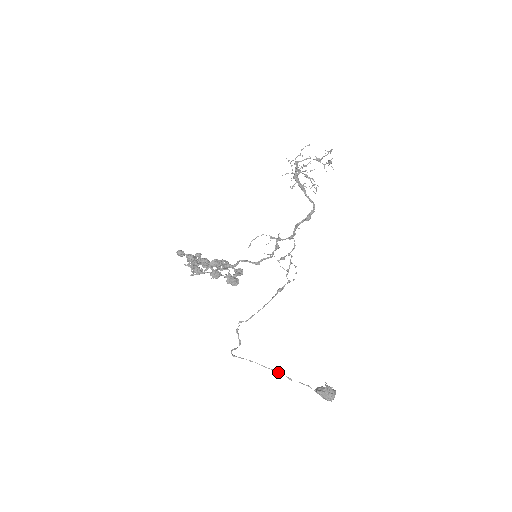
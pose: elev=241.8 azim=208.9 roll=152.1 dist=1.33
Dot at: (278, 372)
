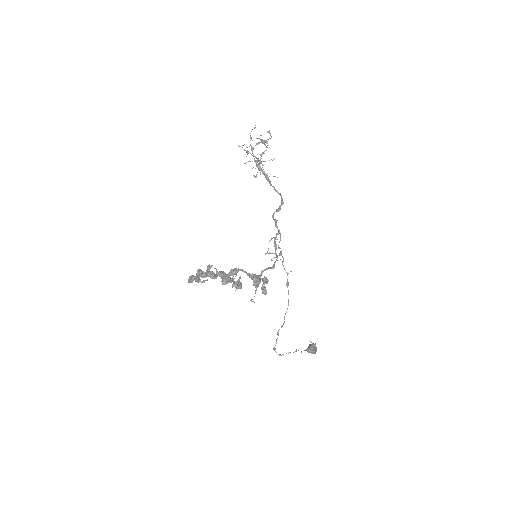
Dot at: occluded
